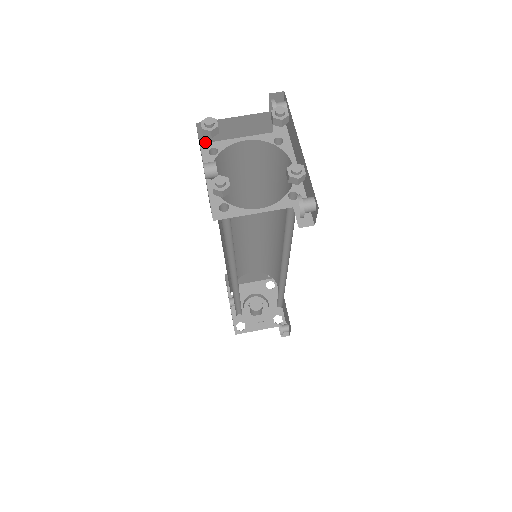
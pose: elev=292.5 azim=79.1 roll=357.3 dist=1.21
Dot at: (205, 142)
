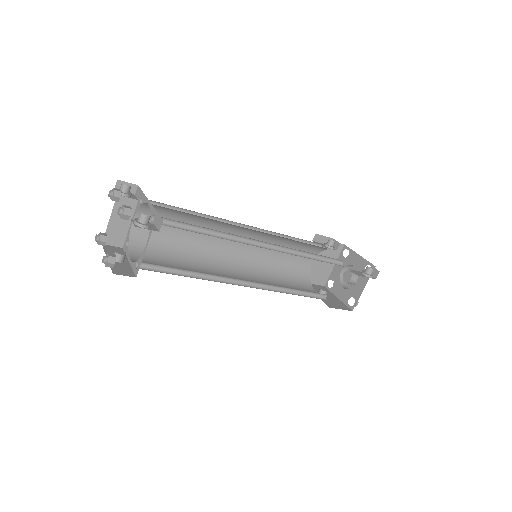
Dot at: (123, 244)
